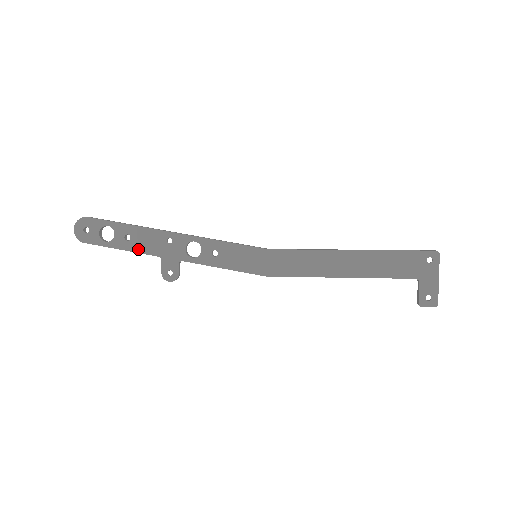
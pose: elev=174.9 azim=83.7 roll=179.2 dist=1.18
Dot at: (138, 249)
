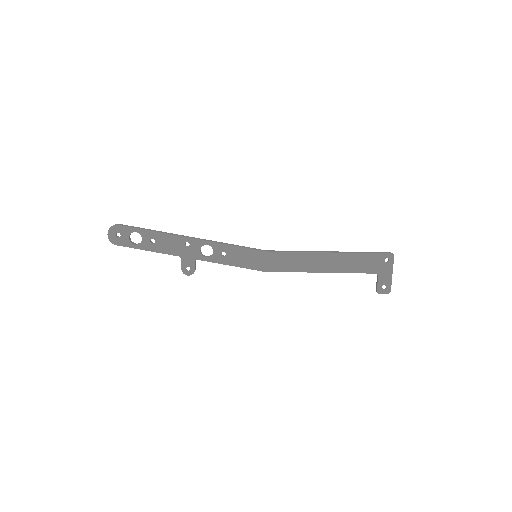
Dot at: (162, 250)
